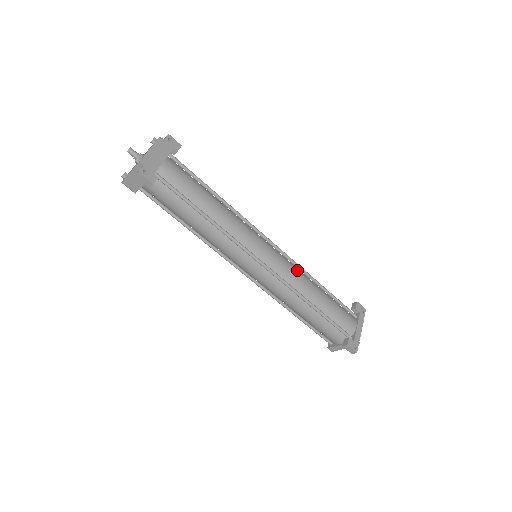
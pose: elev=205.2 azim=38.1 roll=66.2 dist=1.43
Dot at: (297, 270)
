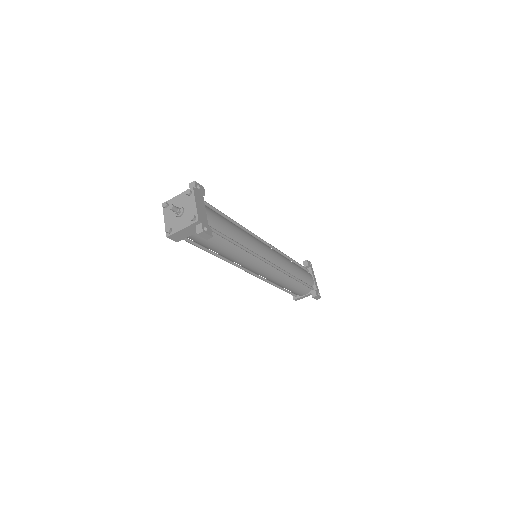
Dot at: (282, 256)
